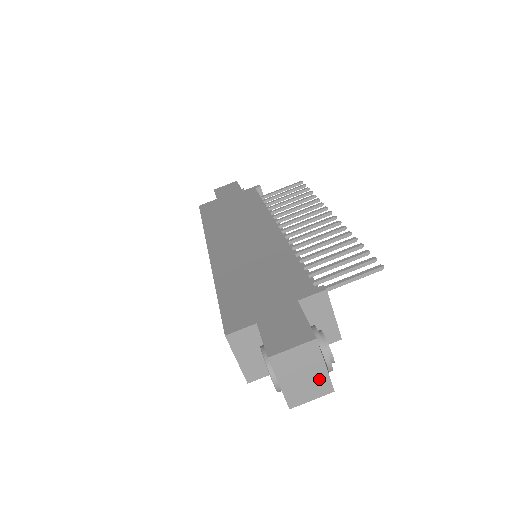
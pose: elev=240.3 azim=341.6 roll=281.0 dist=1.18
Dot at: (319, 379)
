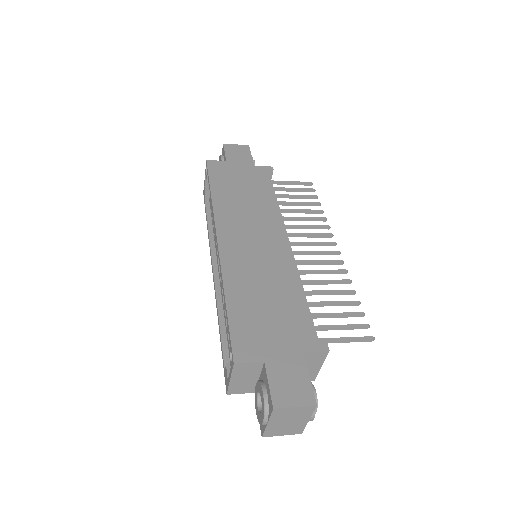
Dot at: (298, 426)
